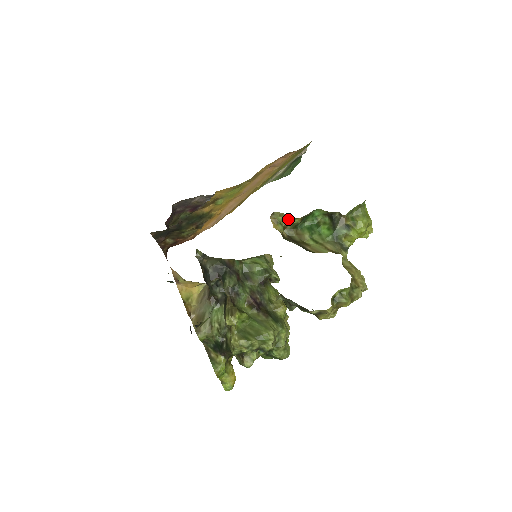
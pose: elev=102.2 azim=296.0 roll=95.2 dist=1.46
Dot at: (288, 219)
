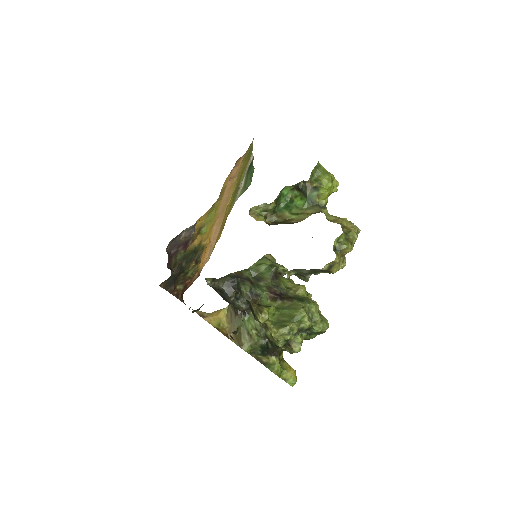
Dot at: (264, 208)
